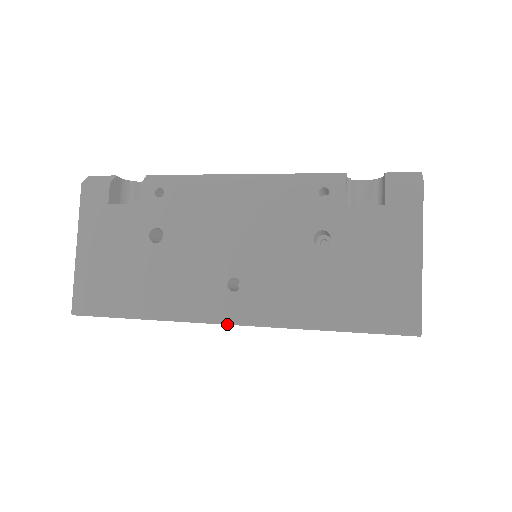
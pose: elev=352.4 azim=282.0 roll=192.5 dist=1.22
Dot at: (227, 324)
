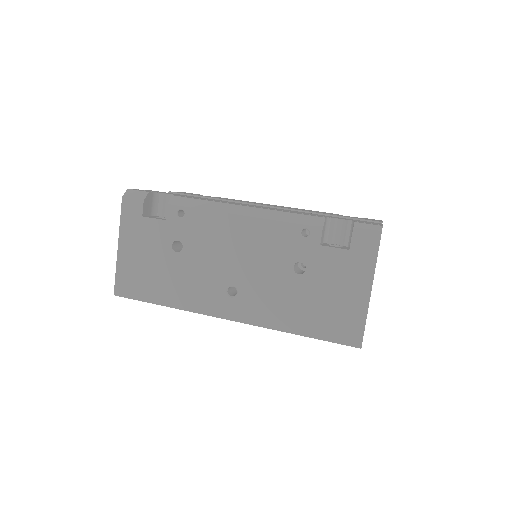
Dot at: occluded
